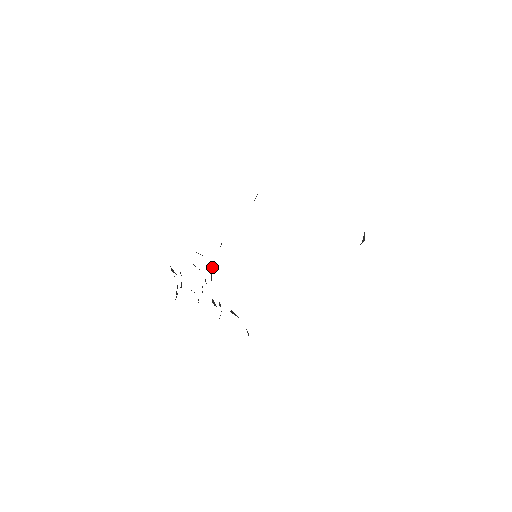
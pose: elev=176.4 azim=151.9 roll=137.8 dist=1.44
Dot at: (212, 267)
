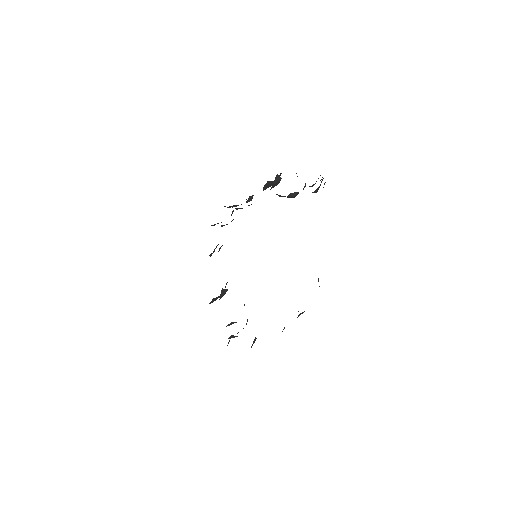
Dot at: occluded
